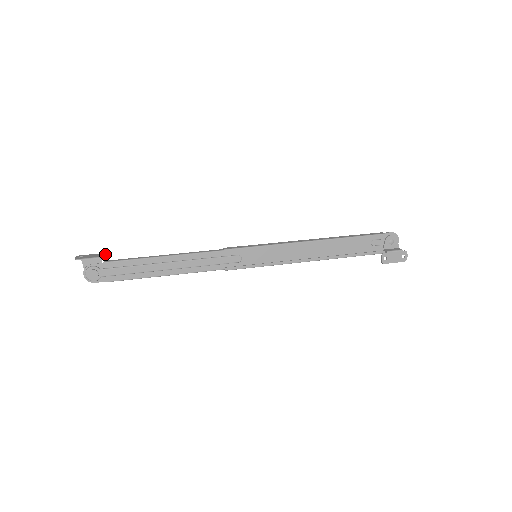
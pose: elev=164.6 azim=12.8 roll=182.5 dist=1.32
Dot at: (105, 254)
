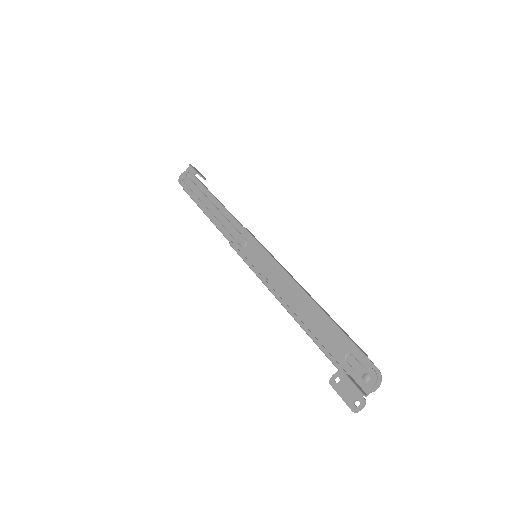
Dot at: (203, 177)
